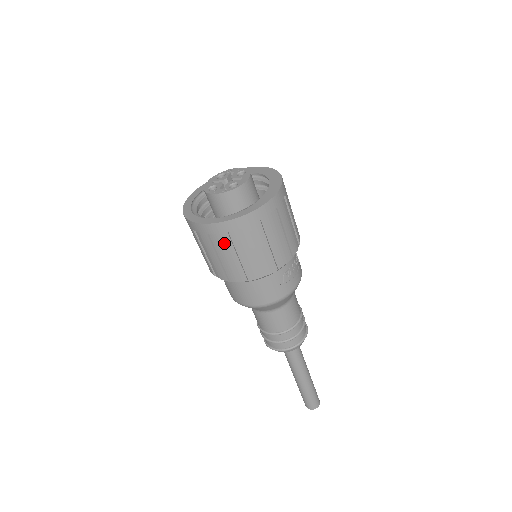
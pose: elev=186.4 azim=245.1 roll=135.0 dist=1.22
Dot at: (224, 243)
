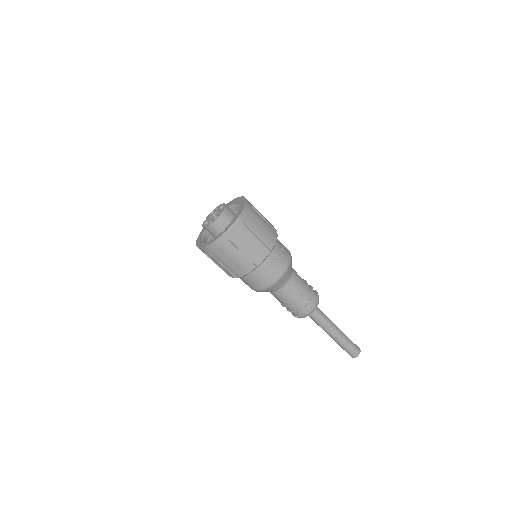
Dot at: (219, 255)
